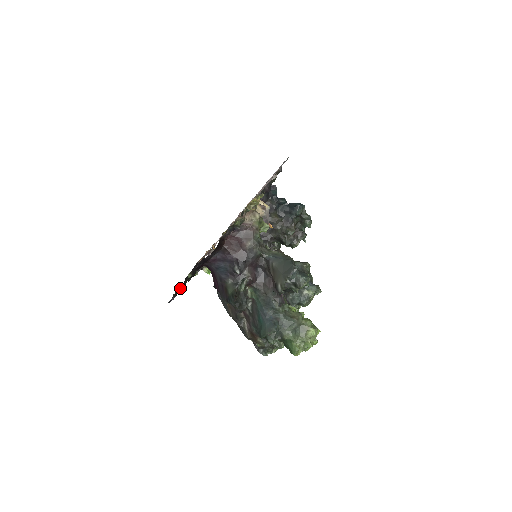
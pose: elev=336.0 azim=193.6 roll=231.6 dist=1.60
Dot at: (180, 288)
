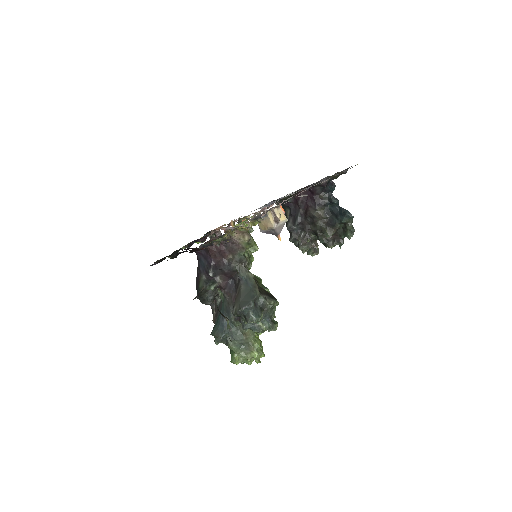
Dot at: occluded
